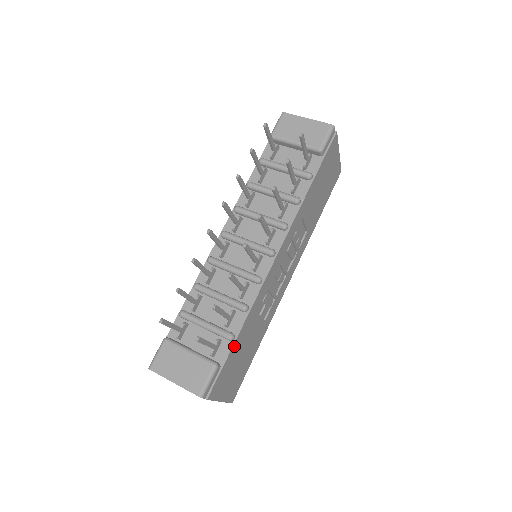
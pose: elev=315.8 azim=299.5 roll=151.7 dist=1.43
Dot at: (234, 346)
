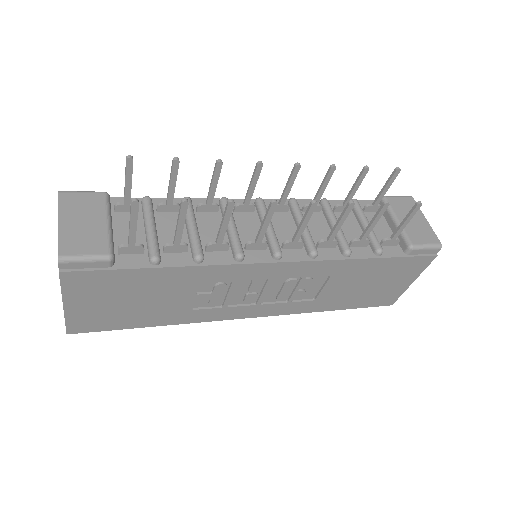
Dot at: (146, 271)
